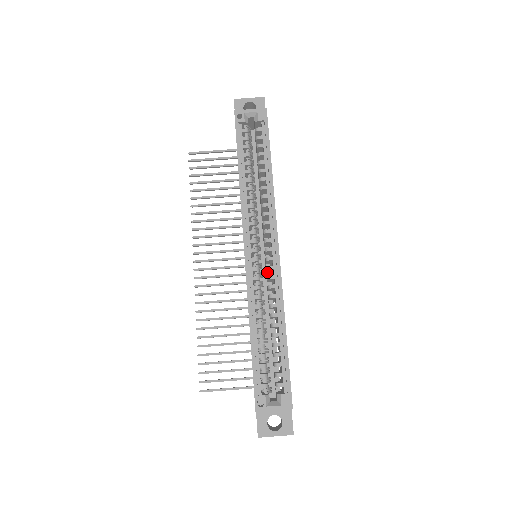
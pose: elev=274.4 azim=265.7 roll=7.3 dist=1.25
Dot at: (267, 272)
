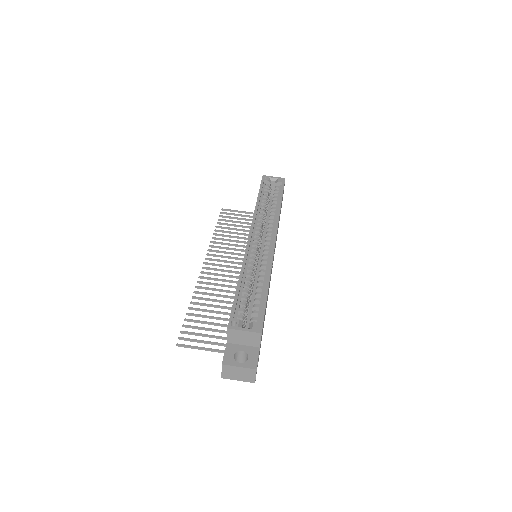
Dot at: occluded
